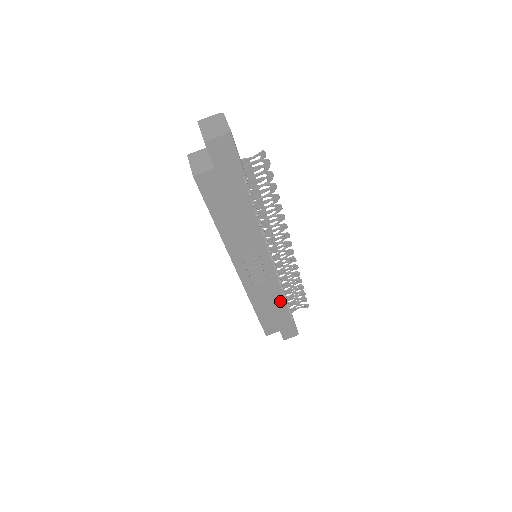
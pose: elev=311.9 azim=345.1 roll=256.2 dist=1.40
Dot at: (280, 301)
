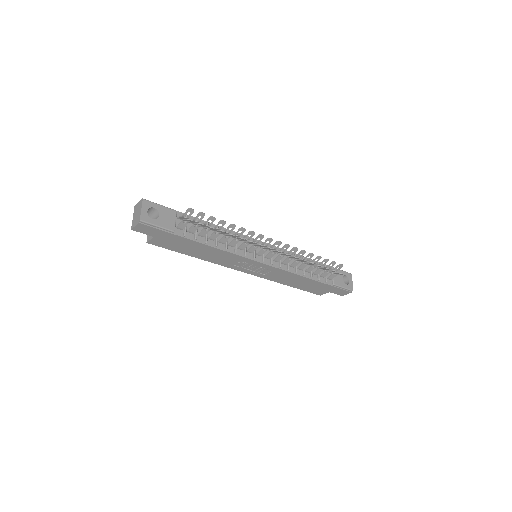
Dot at: (303, 279)
